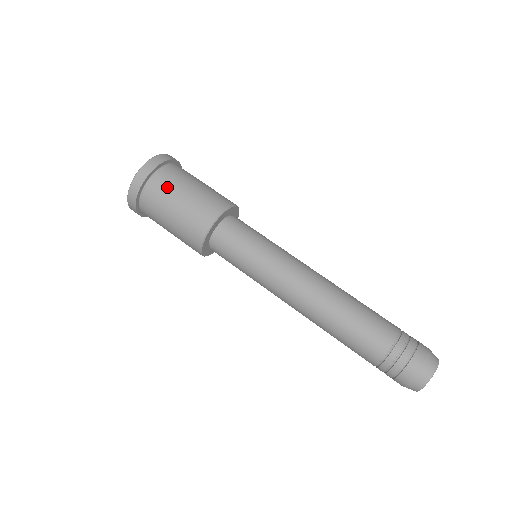
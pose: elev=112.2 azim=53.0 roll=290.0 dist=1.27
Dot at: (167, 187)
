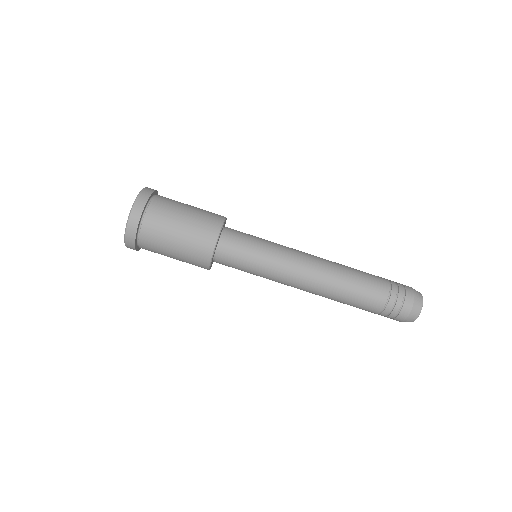
Dot at: (156, 252)
